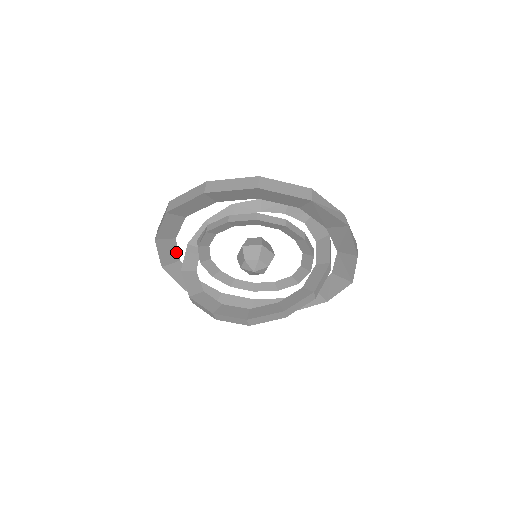
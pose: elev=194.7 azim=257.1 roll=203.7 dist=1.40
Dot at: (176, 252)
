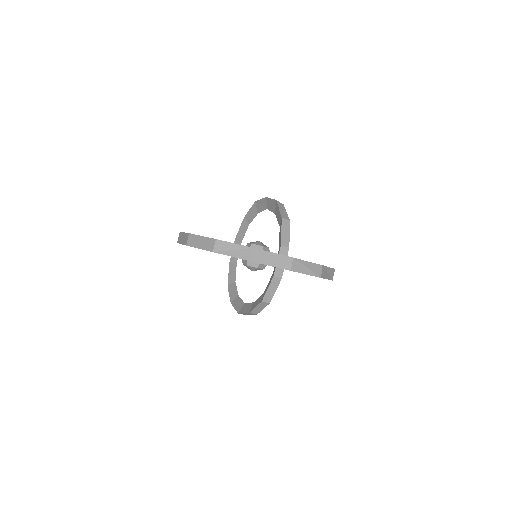
Dot at: occluded
